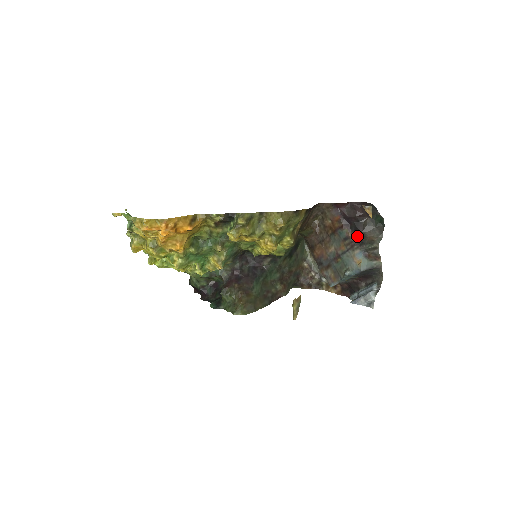
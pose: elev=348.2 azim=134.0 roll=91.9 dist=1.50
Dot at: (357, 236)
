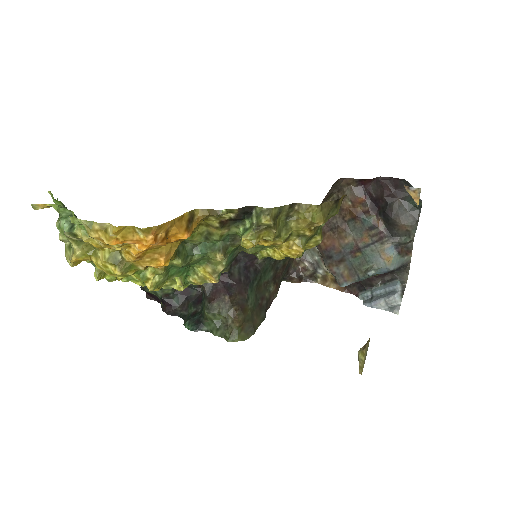
Dot at: (388, 225)
